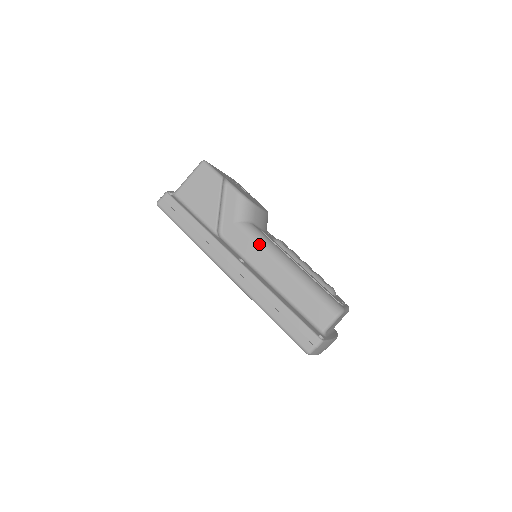
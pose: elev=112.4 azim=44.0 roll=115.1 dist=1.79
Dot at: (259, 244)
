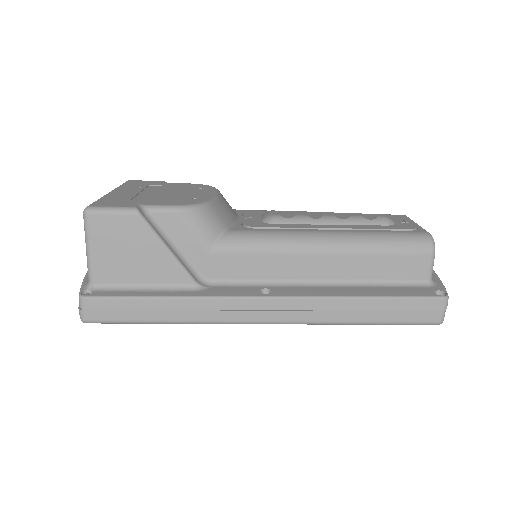
Dot at: (265, 250)
